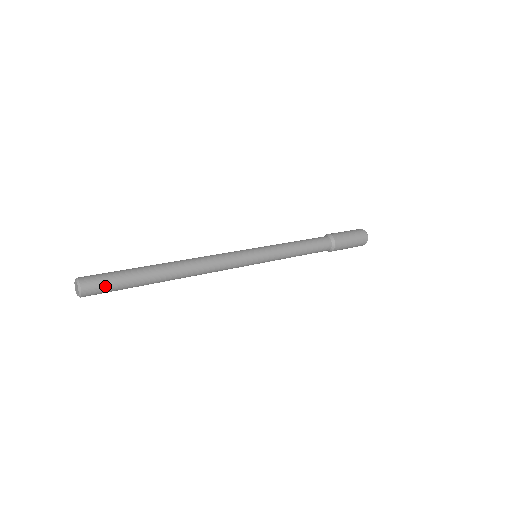
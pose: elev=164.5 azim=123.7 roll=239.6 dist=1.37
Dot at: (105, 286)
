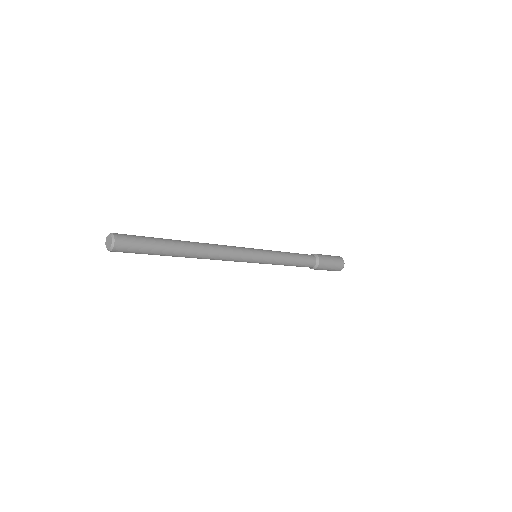
Dot at: (133, 250)
